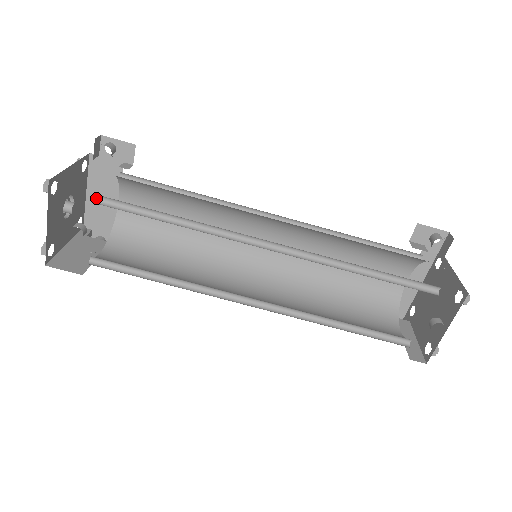
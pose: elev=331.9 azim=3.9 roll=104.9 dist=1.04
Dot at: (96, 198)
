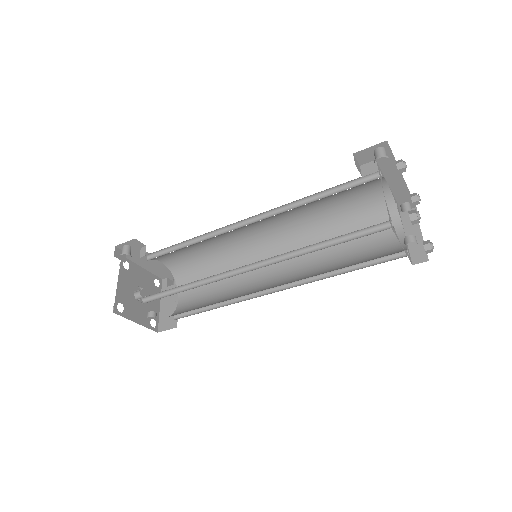
Dot at: (142, 299)
